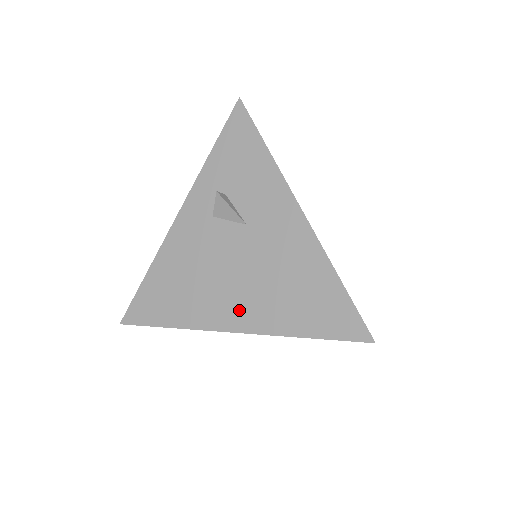
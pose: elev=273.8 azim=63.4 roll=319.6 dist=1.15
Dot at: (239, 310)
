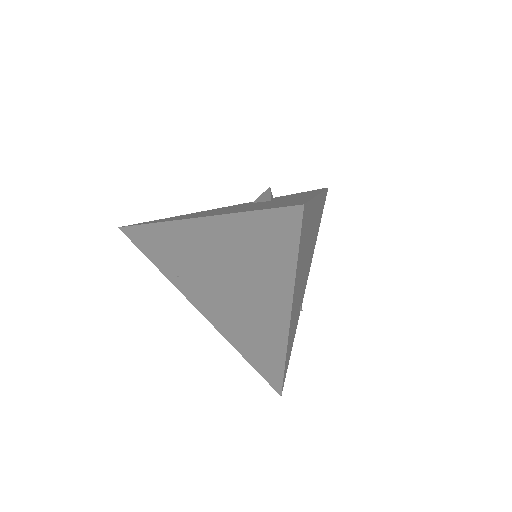
Dot at: occluded
